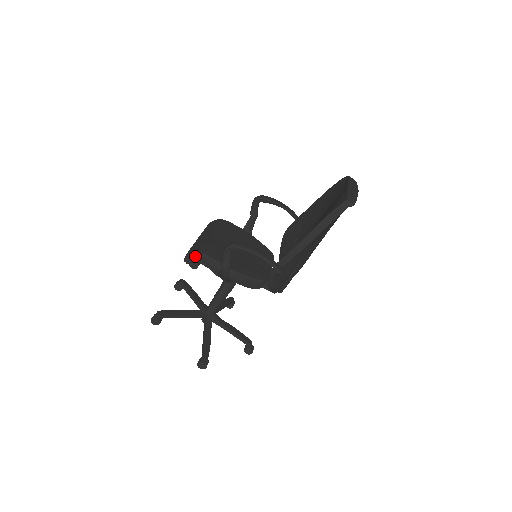
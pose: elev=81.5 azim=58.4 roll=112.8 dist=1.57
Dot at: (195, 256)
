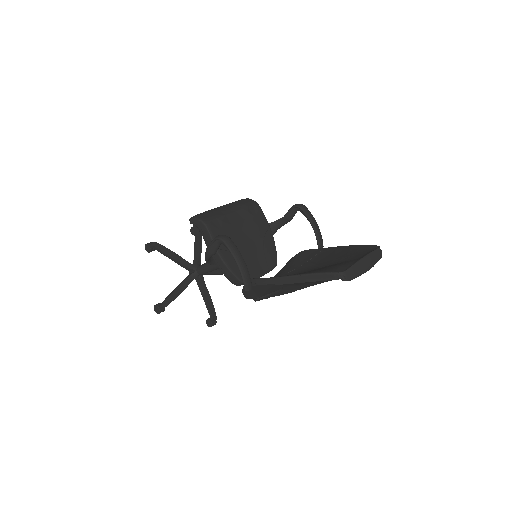
Dot at: (199, 222)
